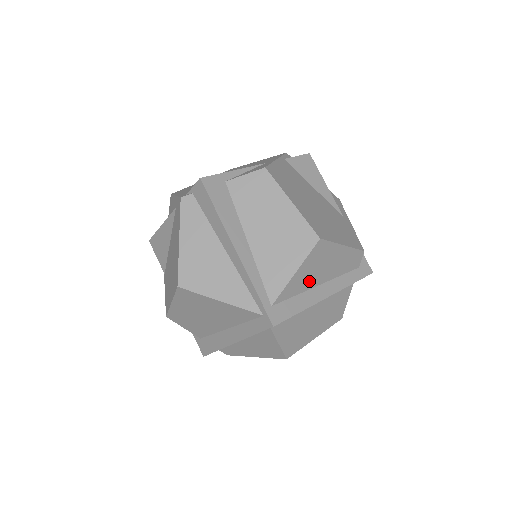
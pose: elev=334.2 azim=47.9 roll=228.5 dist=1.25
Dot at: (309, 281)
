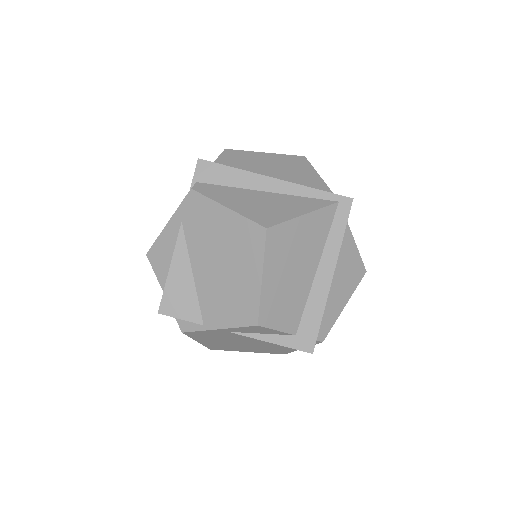
Dot at: occluded
